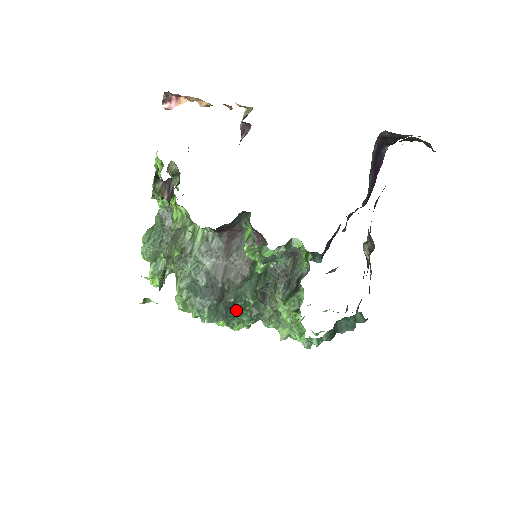
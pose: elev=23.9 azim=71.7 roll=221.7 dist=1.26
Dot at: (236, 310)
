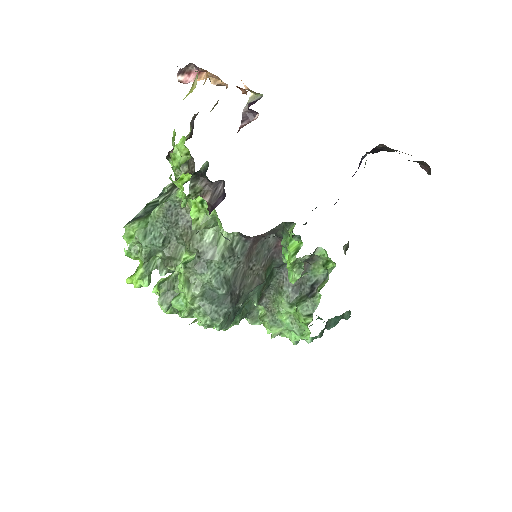
Dot at: (238, 313)
